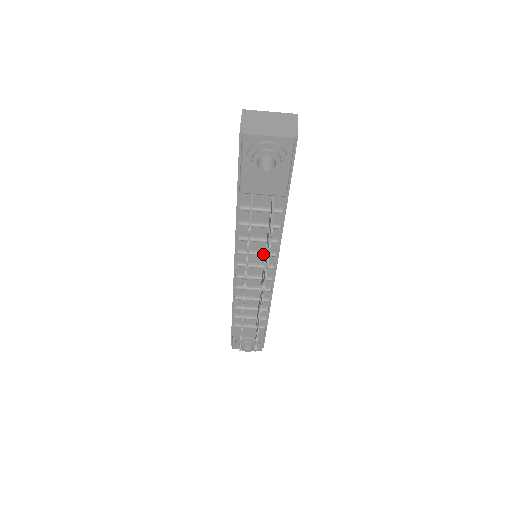
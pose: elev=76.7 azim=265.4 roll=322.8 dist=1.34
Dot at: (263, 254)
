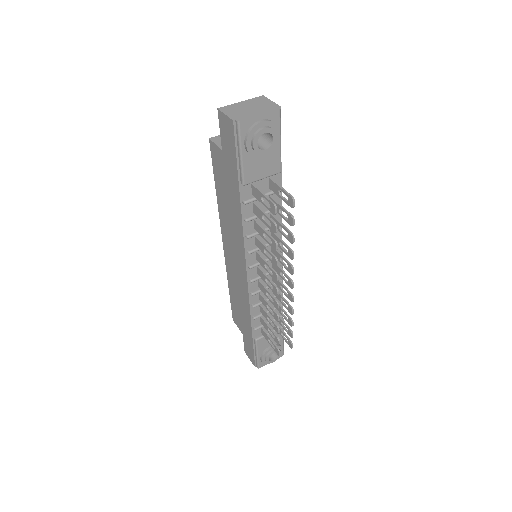
Dot at: occluded
